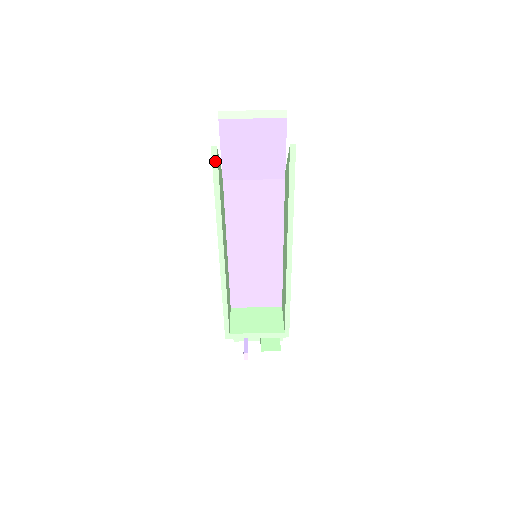
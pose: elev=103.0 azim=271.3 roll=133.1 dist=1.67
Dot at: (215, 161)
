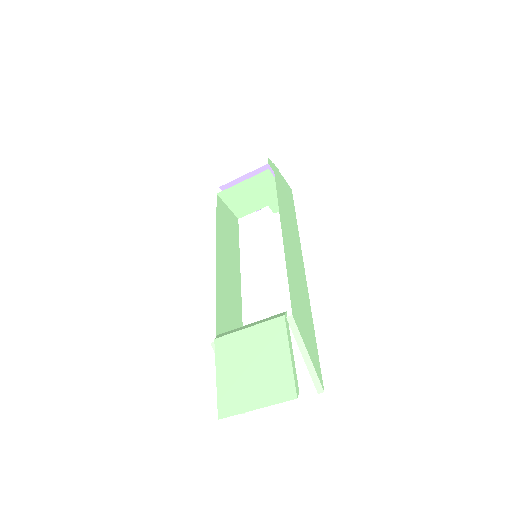
Dot at: occluded
